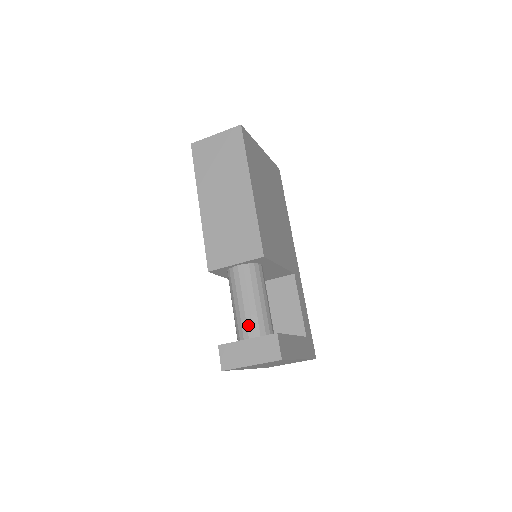
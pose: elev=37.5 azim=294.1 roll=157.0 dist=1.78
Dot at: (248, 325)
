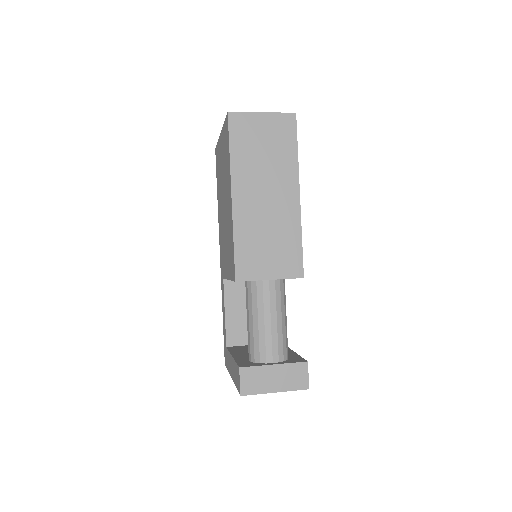
Dot at: (274, 348)
